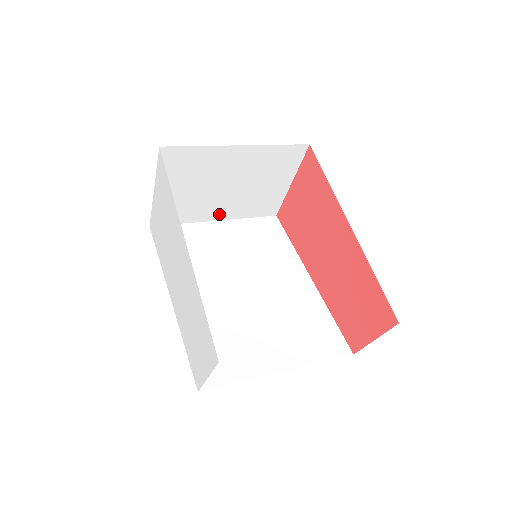
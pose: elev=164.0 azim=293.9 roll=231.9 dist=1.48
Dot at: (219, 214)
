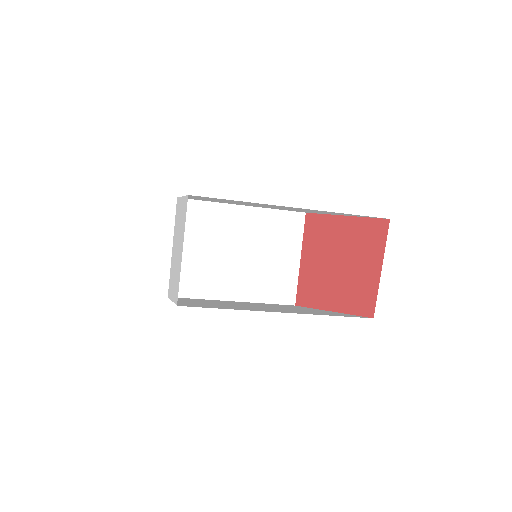
Dot at: (235, 292)
